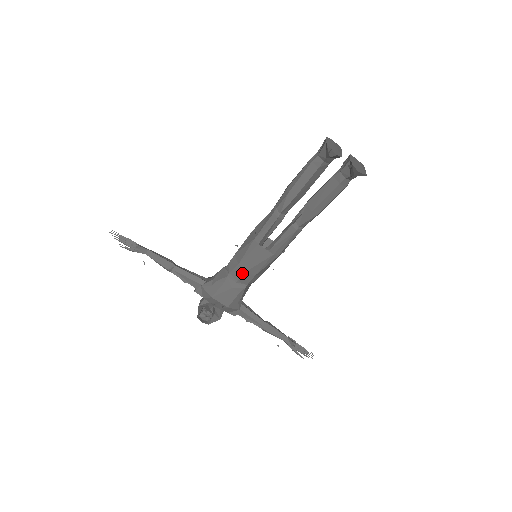
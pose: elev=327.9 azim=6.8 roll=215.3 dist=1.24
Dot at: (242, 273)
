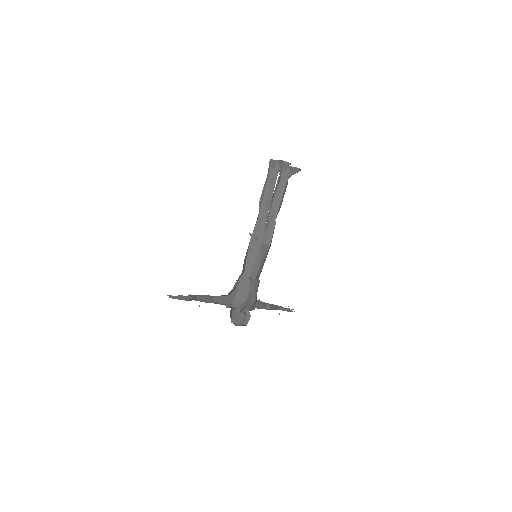
Dot at: (257, 271)
